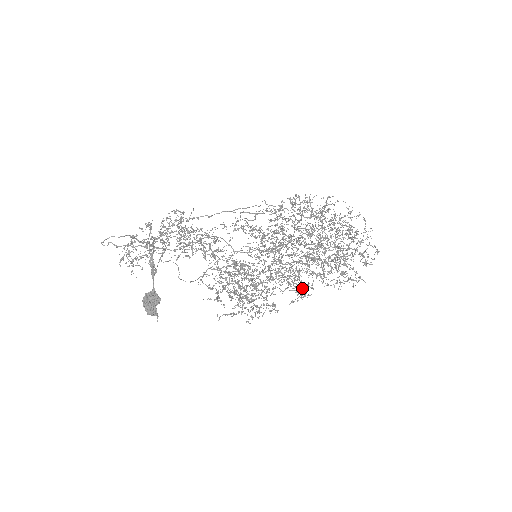
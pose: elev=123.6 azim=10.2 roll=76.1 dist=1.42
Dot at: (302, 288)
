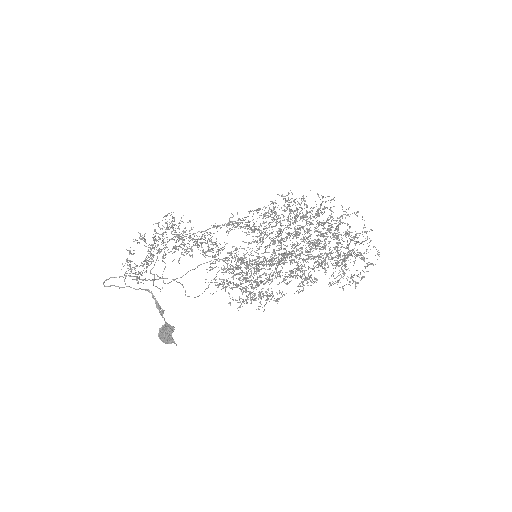
Dot at: (306, 279)
